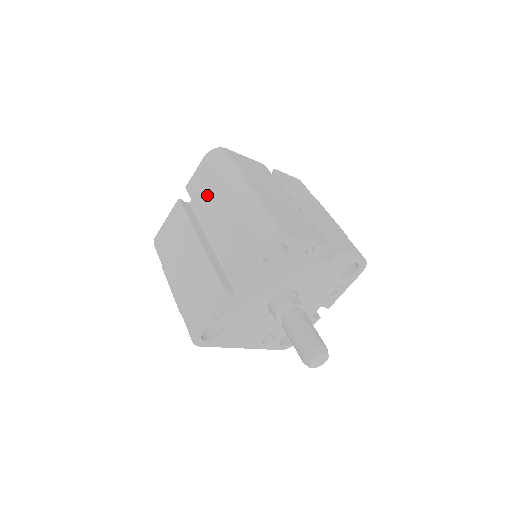
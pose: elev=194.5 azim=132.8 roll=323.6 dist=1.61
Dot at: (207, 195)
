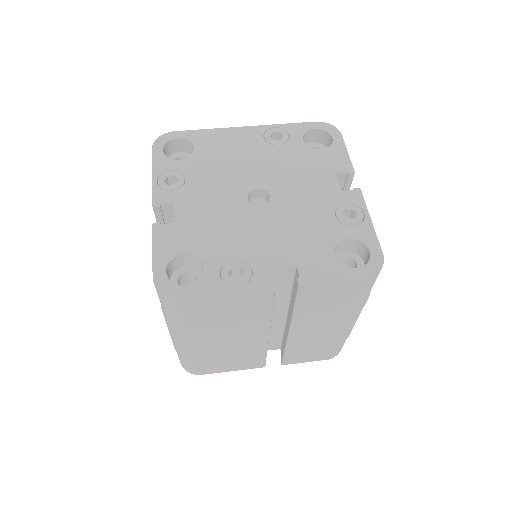
Dot at: occluded
